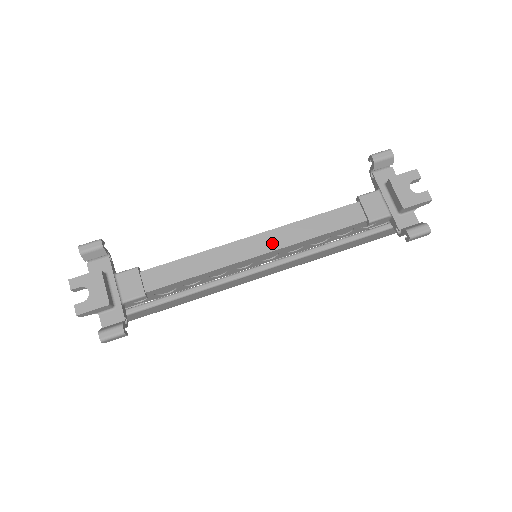
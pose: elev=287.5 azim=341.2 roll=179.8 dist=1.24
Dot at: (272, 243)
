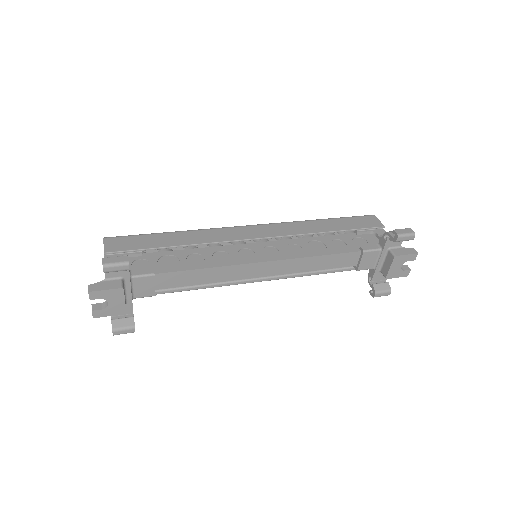
Dot at: (277, 270)
